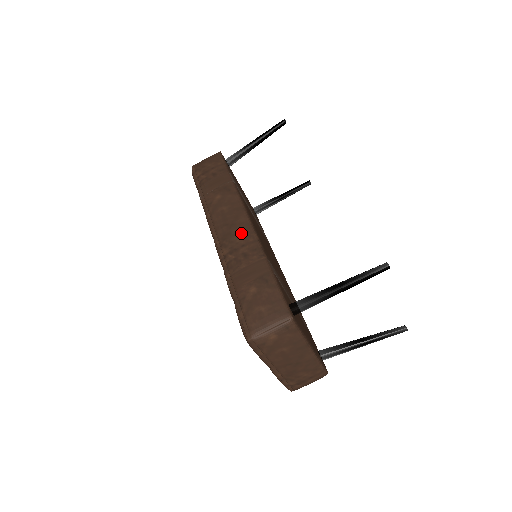
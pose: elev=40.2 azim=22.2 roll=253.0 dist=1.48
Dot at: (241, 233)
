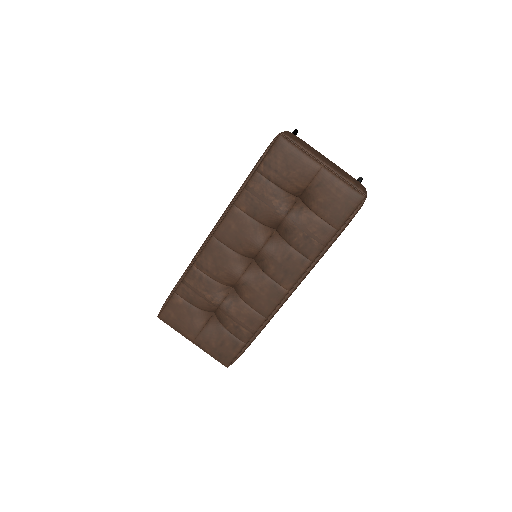
Dot at: occluded
